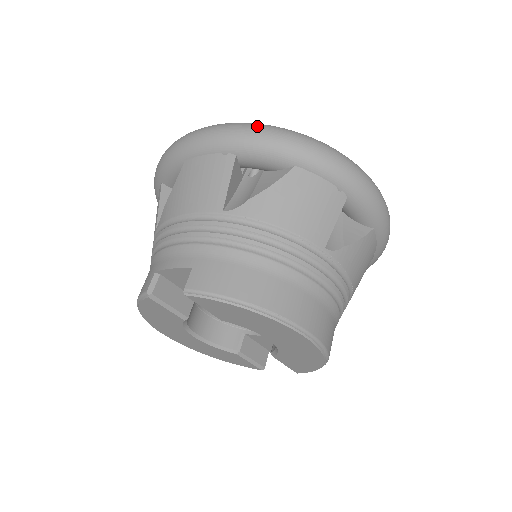
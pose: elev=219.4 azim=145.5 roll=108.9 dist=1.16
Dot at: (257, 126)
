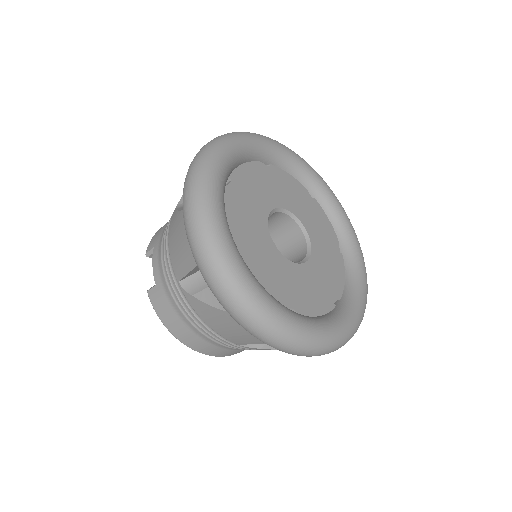
Dot at: (213, 271)
